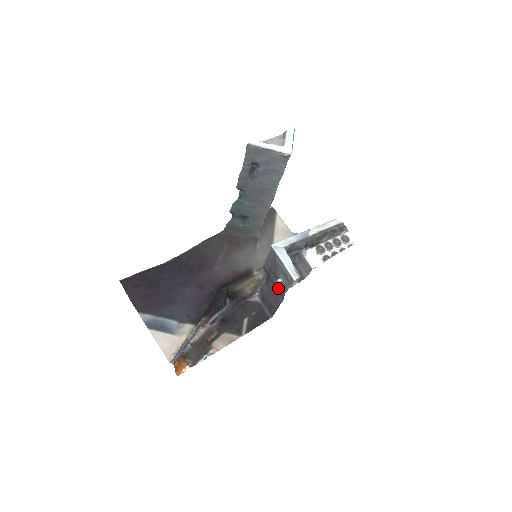
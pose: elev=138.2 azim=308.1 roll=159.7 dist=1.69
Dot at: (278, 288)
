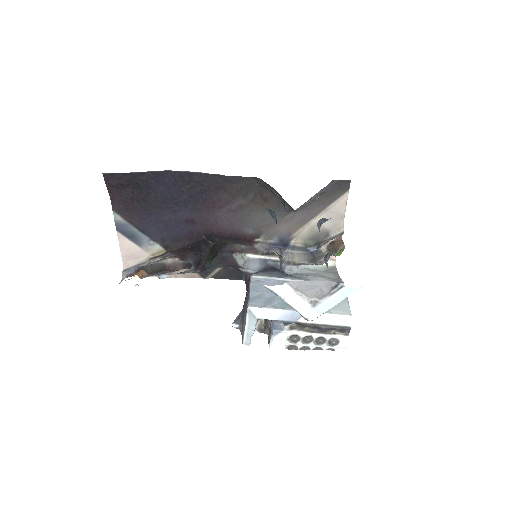
Dot at: occluded
